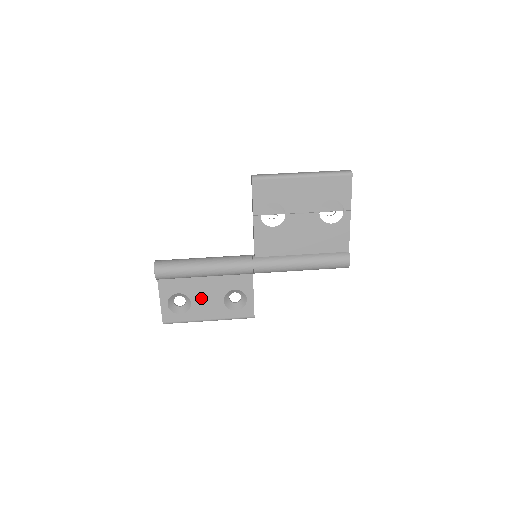
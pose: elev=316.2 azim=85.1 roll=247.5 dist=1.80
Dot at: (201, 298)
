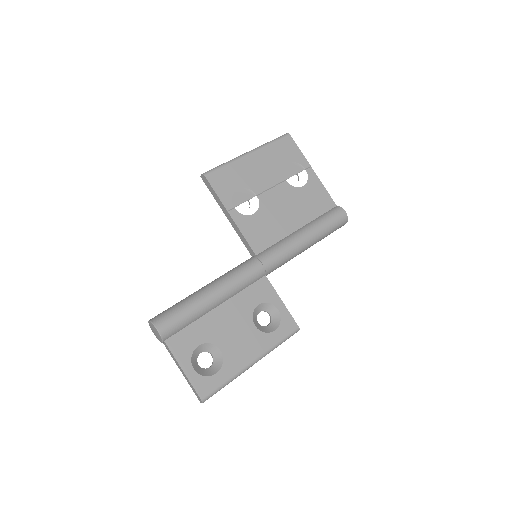
Dot at: (228, 337)
